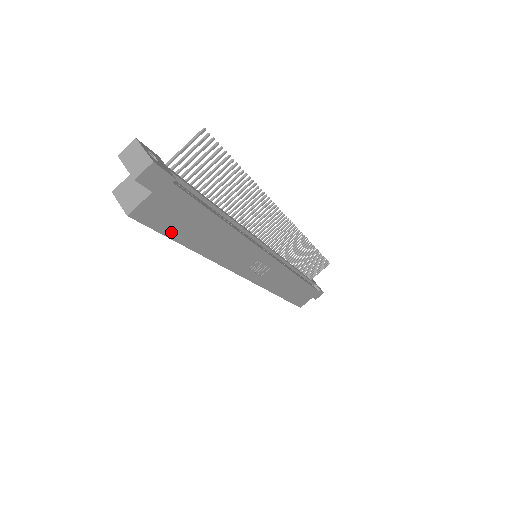
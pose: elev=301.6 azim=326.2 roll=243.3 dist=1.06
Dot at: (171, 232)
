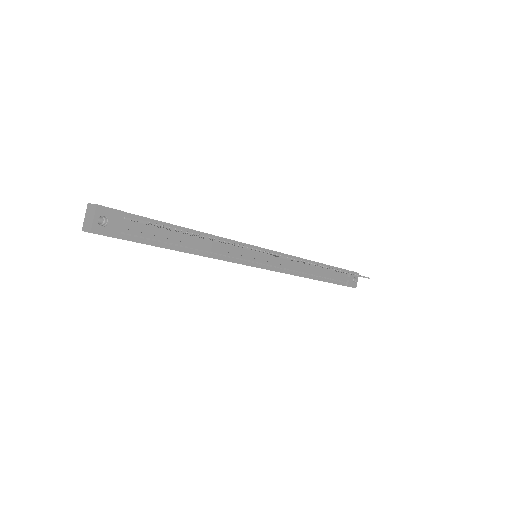
Dot at: occluded
